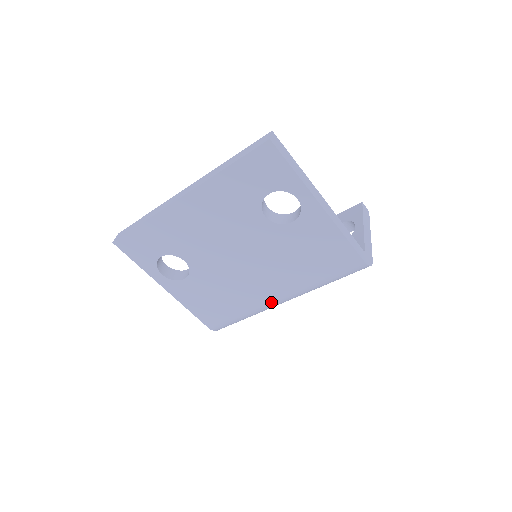
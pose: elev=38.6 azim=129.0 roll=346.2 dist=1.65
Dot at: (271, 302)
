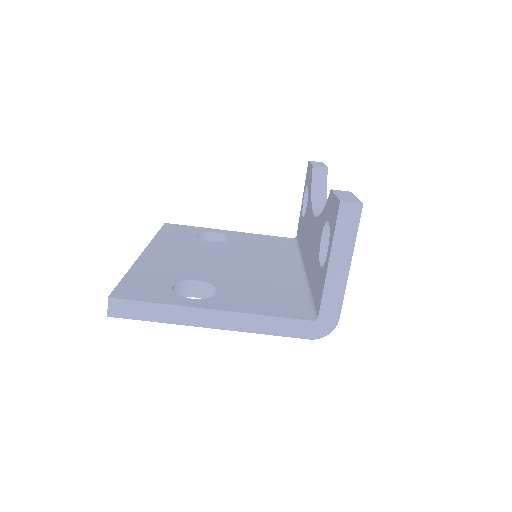
Dot at: occluded
